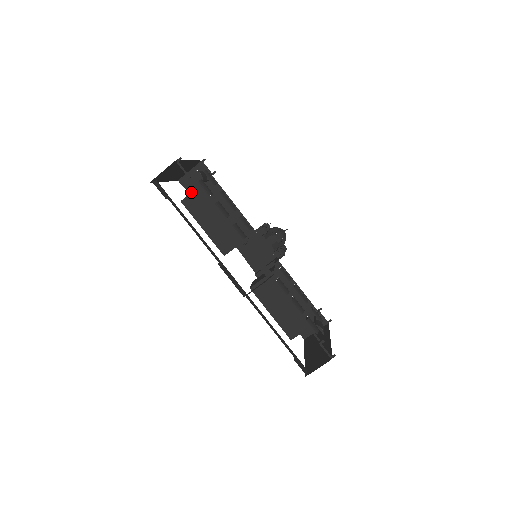
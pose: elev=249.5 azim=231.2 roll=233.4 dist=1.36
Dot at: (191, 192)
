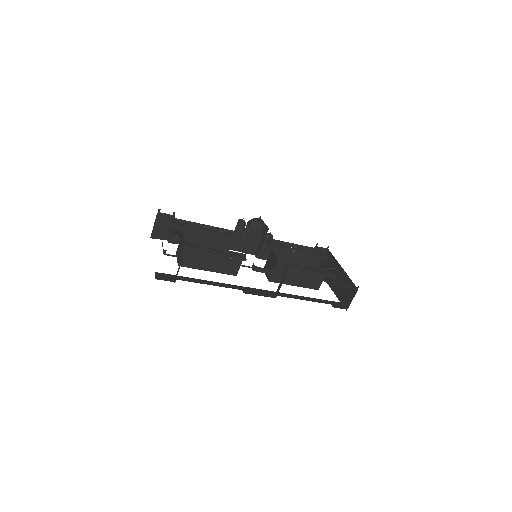
Dot at: occluded
